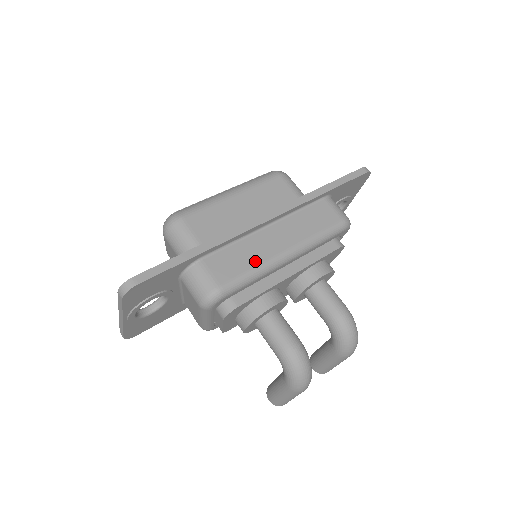
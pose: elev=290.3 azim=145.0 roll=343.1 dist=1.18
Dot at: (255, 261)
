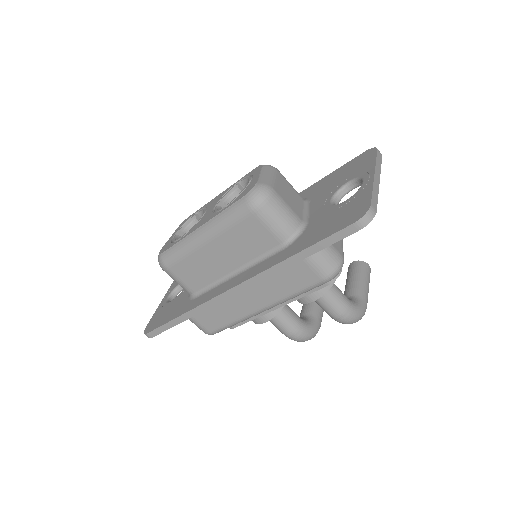
Dot at: (233, 317)
